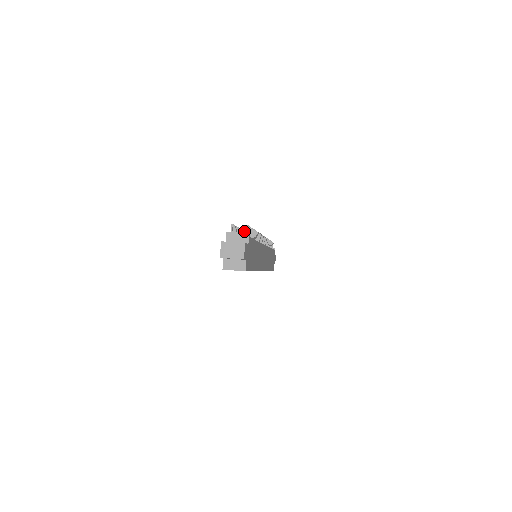
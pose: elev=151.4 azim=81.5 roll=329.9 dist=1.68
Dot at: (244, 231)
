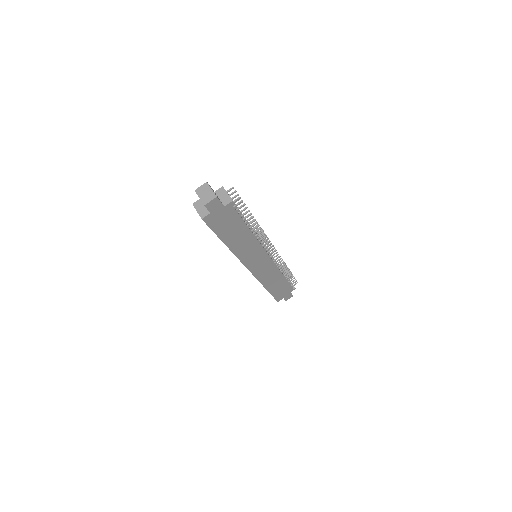
Dot at: occluded
